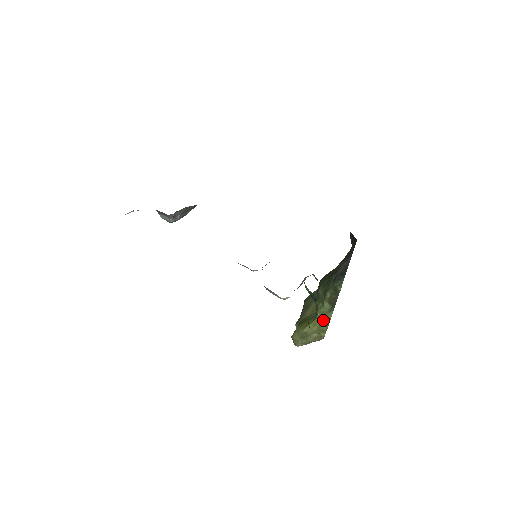
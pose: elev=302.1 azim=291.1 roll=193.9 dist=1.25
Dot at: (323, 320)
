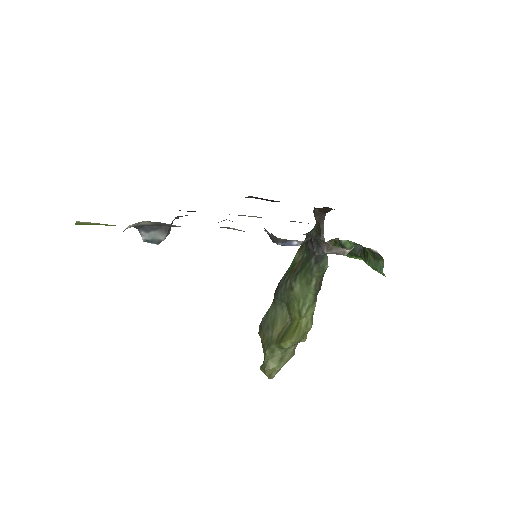
Dot at: (308, 318)
